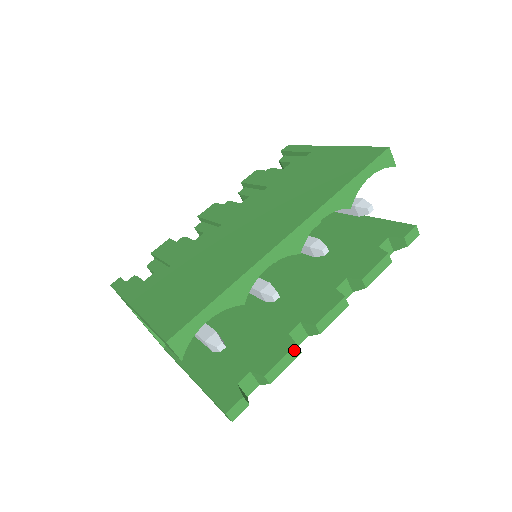
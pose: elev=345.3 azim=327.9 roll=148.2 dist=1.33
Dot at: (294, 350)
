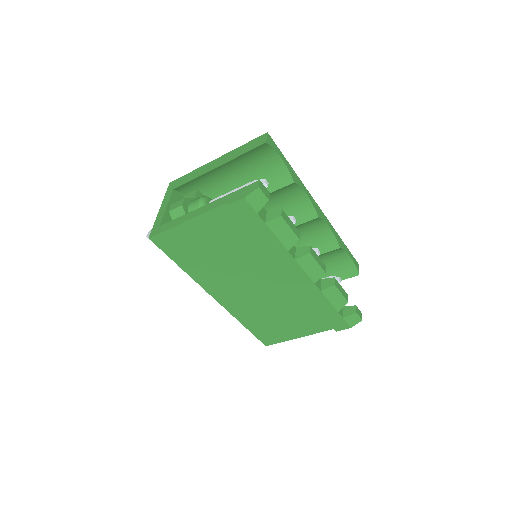
Dot at: (297, 231)
